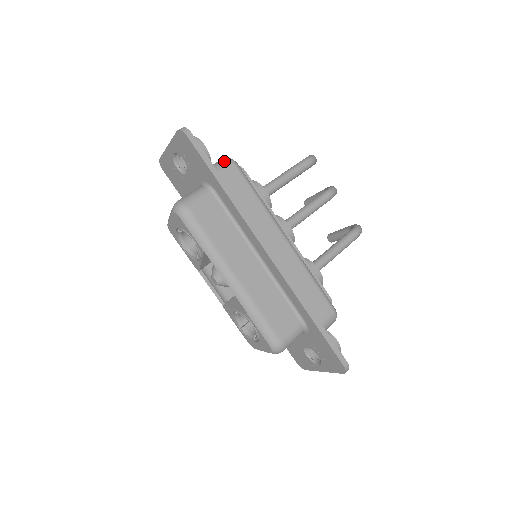
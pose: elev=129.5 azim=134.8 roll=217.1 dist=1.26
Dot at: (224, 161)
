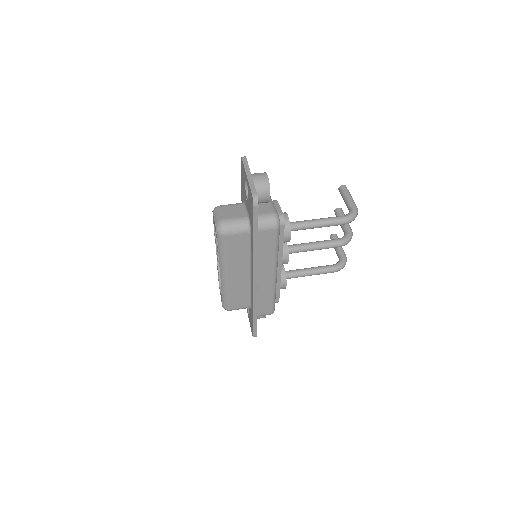
Dot at: (271, 221)
